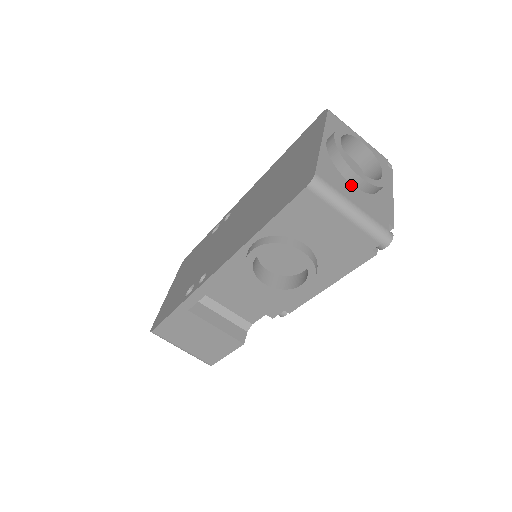
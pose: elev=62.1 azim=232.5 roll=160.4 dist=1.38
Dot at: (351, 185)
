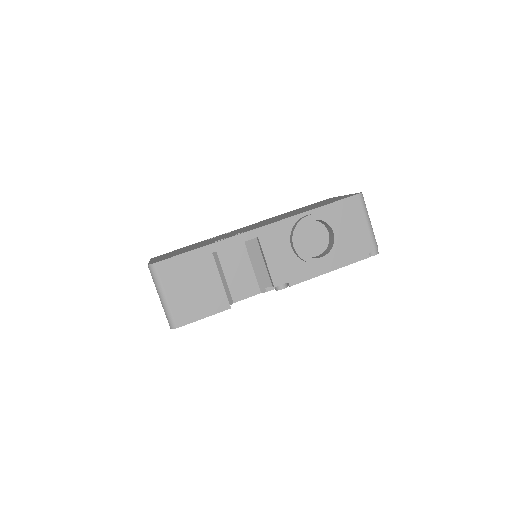
Dot at: occluded
